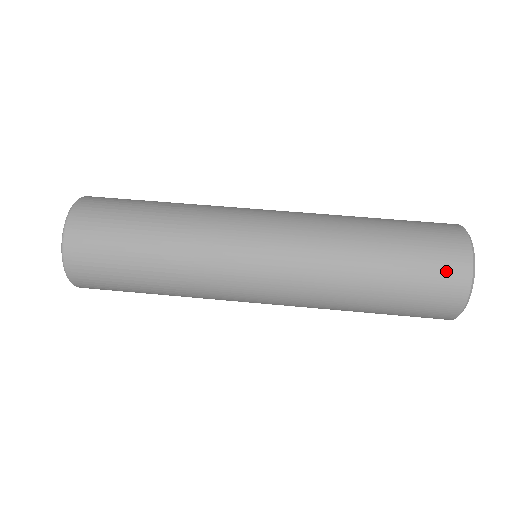
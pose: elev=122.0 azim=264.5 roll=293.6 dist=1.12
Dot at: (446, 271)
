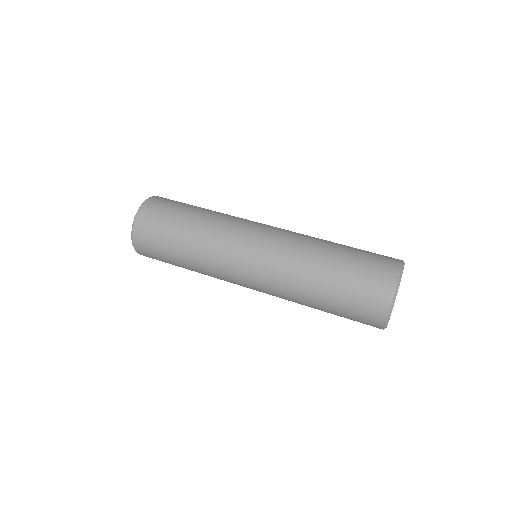
Dot at: (374, 292)
